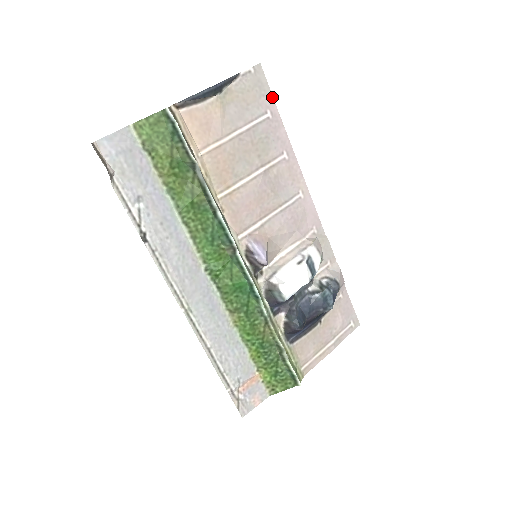
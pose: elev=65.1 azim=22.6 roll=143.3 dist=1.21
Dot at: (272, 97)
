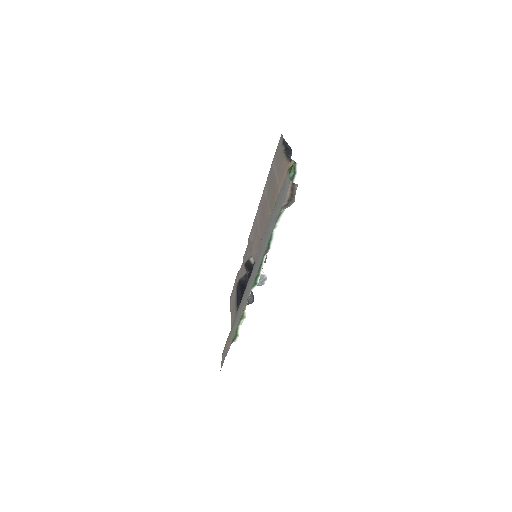
Dot at: (275, 153)
